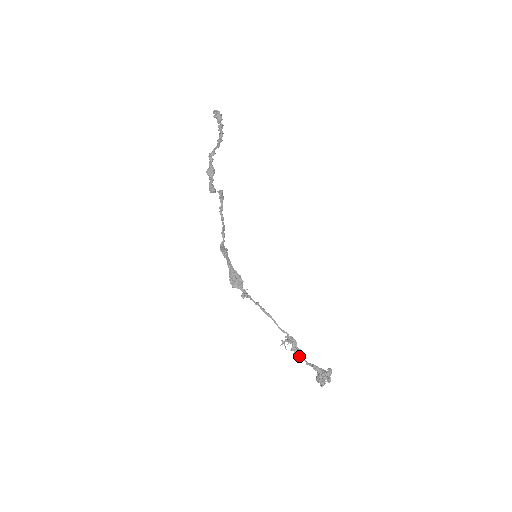
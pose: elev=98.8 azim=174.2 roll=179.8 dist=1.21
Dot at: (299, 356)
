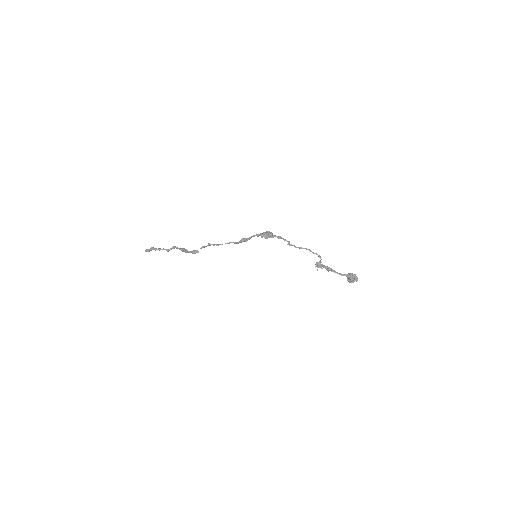
Dot at: (331, 270)
